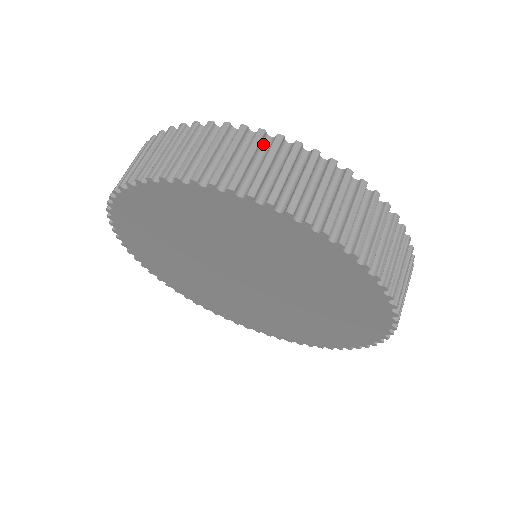
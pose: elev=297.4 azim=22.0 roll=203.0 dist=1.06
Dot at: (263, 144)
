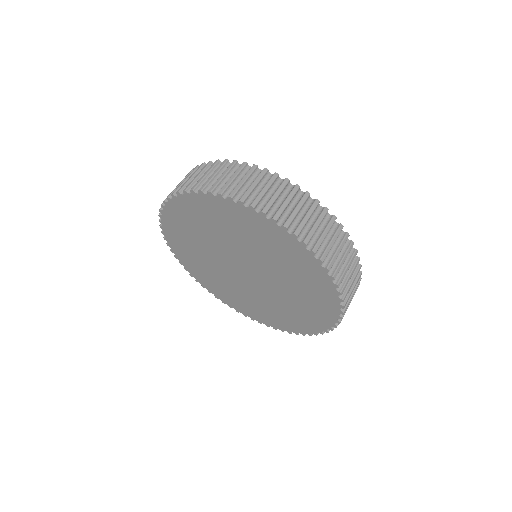
Dot at: (235, 168)
